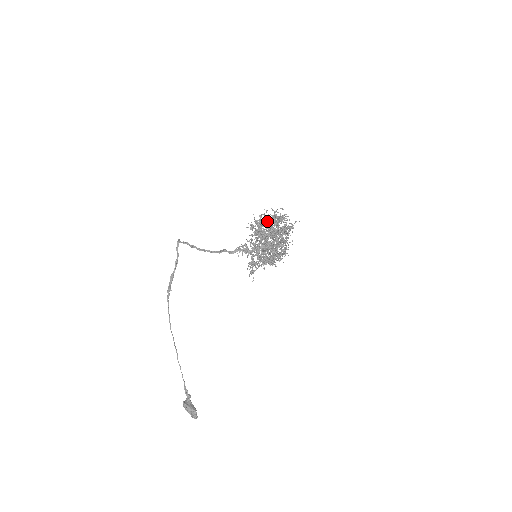
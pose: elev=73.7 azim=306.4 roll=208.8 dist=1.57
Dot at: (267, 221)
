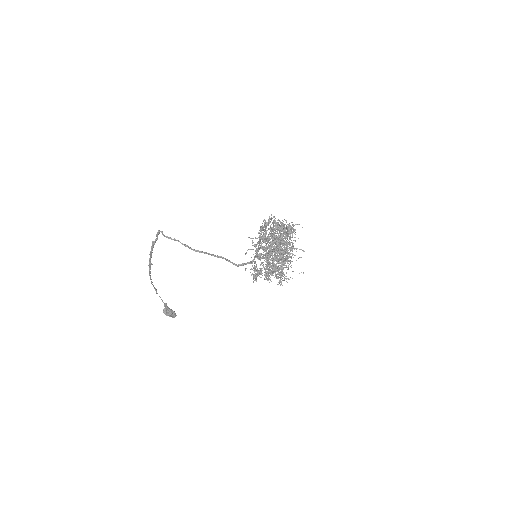
Dot at: (280, 246)
